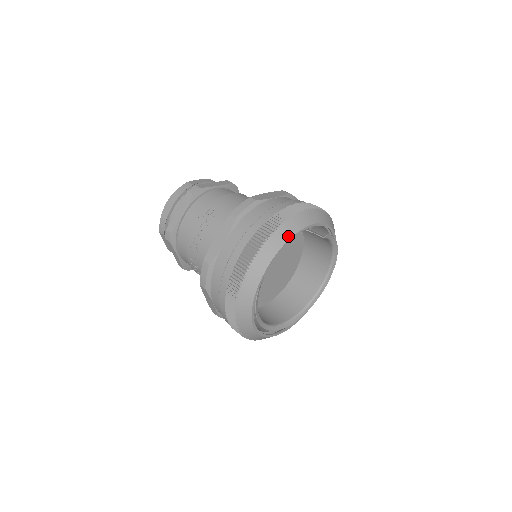
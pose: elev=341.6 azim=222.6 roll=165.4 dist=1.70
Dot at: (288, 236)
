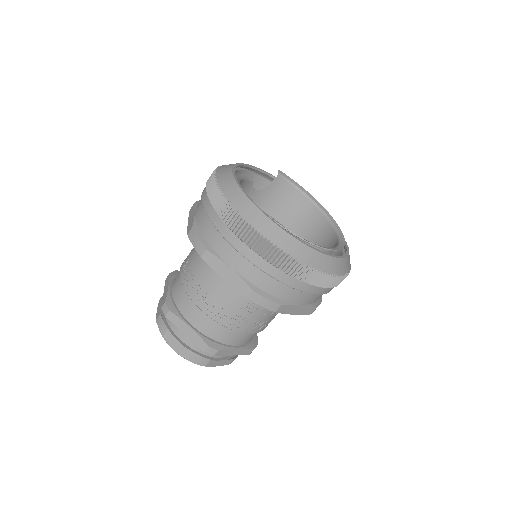
Dot at: occluded
